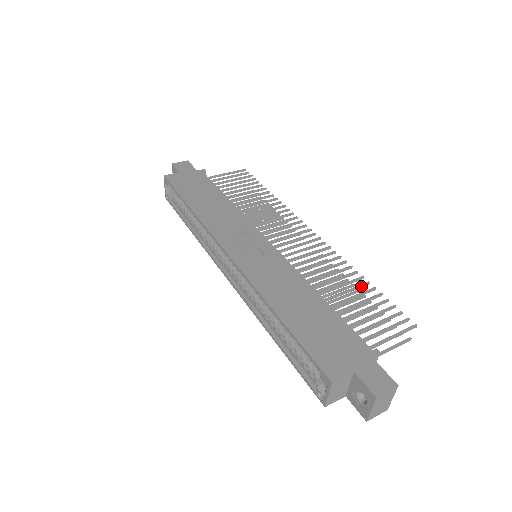
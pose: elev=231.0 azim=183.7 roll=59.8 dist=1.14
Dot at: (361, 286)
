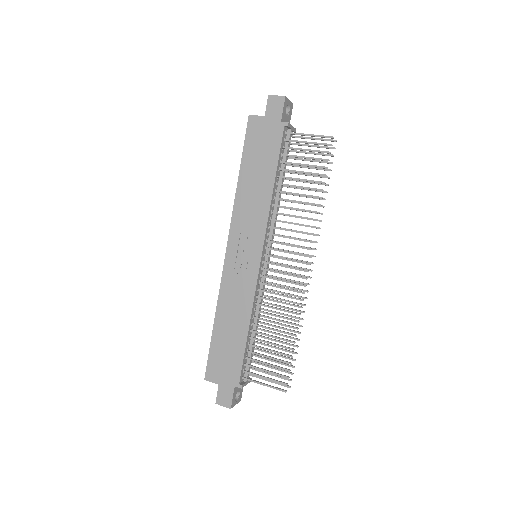
Dot at: (286, 341)
